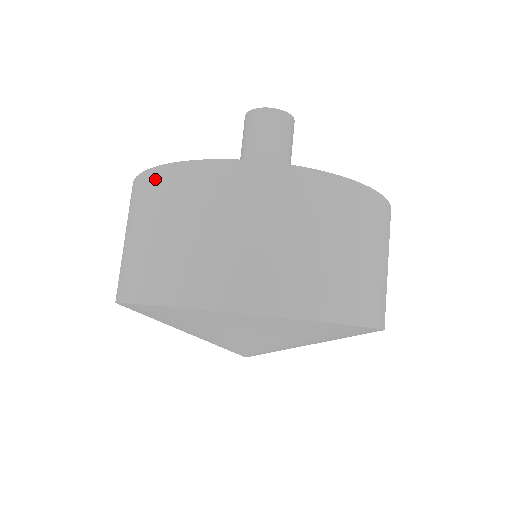
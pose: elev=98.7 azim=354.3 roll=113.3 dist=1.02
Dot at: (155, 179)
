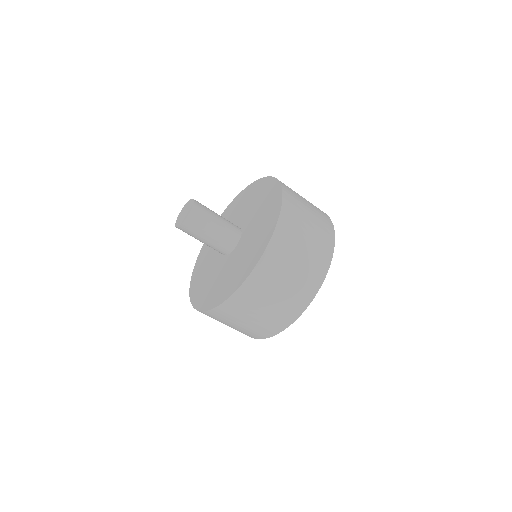
Dot at: occluded
